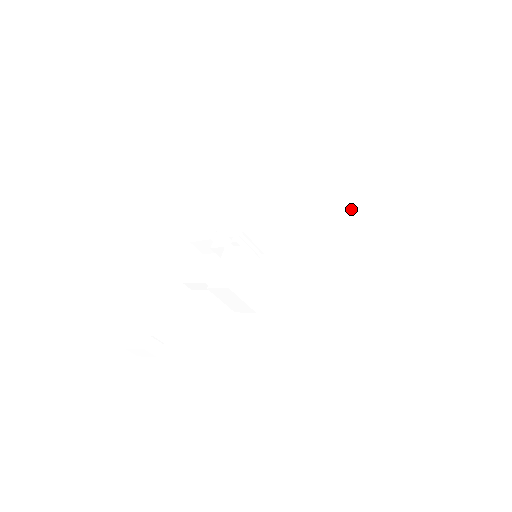
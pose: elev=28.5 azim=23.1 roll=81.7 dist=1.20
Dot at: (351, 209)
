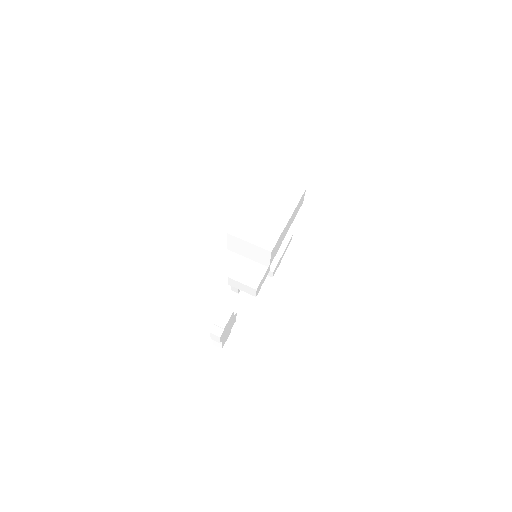
Dot at: (250, 197)
